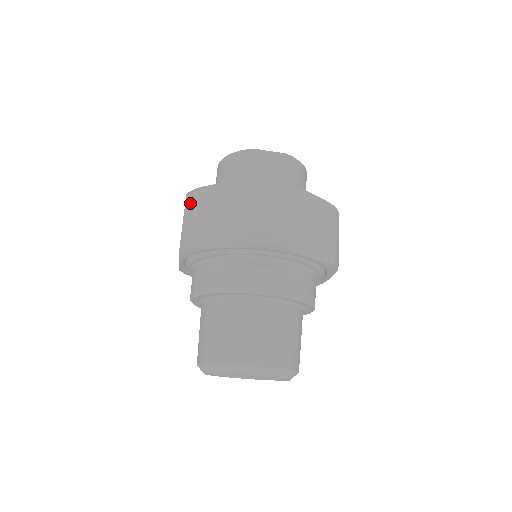
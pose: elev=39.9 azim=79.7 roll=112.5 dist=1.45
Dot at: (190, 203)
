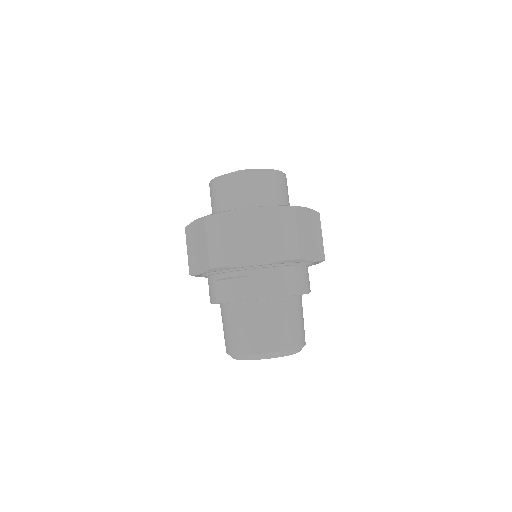
Dot at: occluded
